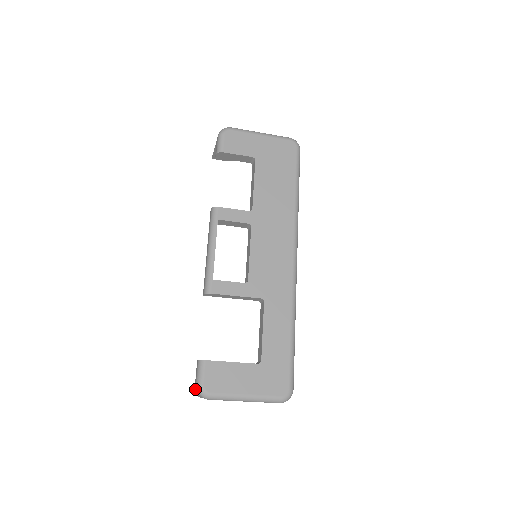
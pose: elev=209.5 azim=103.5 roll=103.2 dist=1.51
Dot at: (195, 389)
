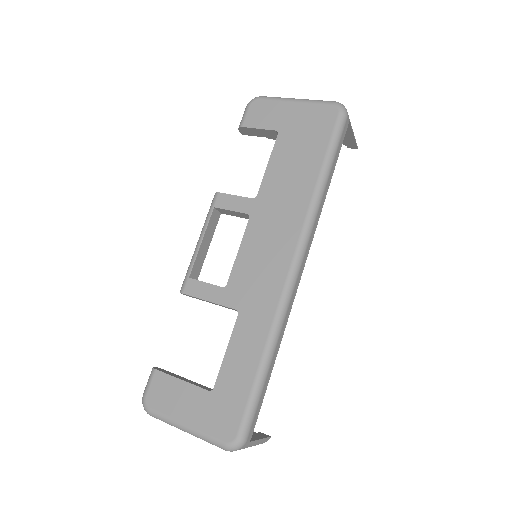
Dot at: occluded
